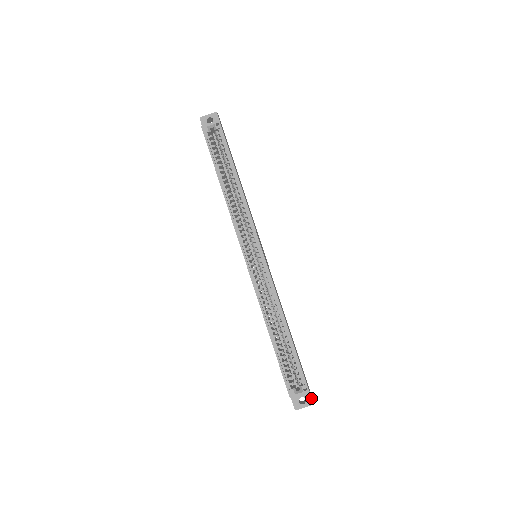
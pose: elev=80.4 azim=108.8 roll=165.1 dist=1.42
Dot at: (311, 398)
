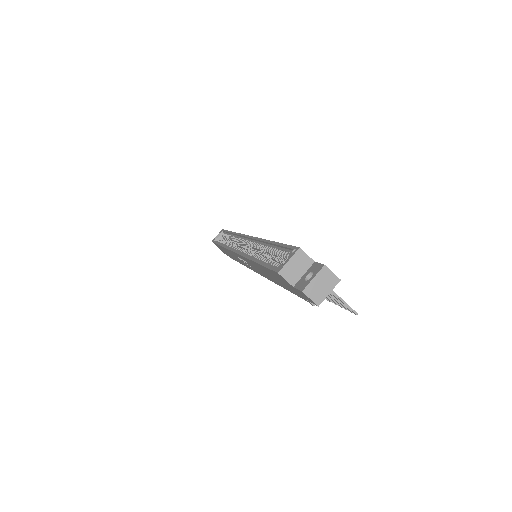
Dot at: (319, 264)
